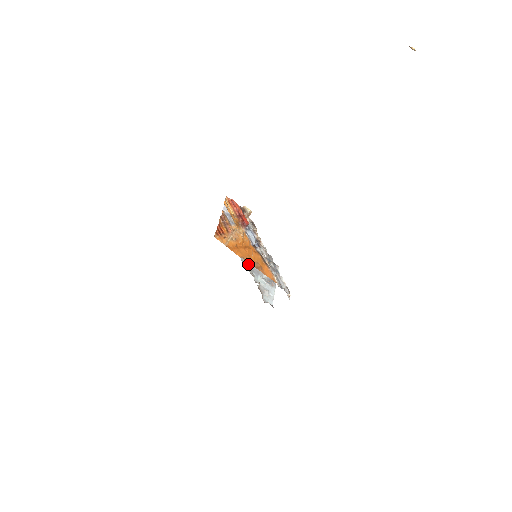
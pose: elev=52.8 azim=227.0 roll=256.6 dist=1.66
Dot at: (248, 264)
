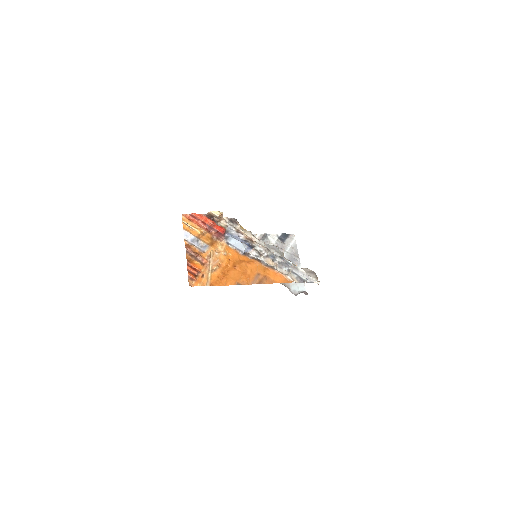
Dot at: occluded
